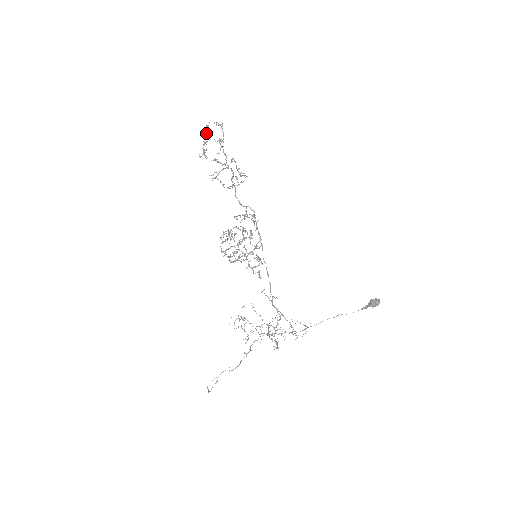
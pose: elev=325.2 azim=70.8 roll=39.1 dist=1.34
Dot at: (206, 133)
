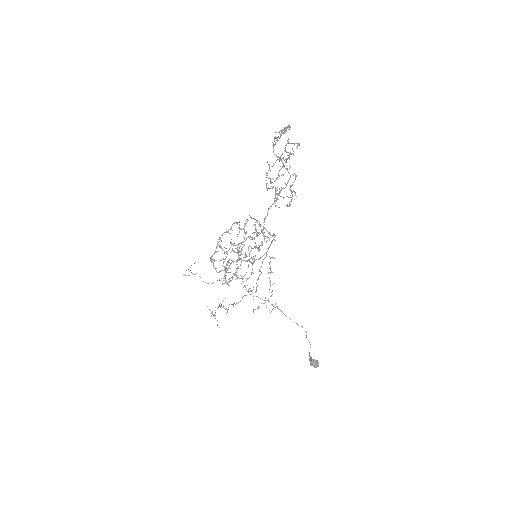
Dot at: (288, 127)
